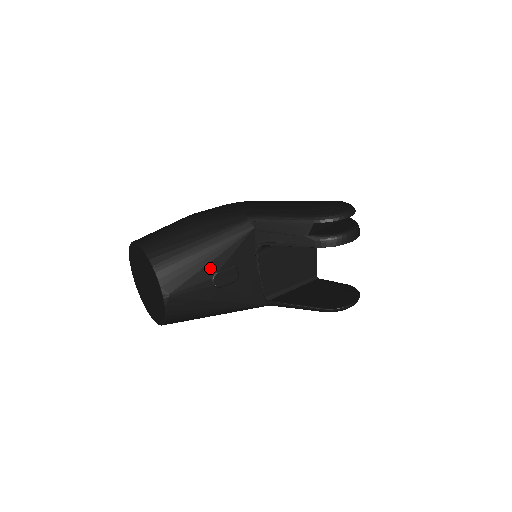
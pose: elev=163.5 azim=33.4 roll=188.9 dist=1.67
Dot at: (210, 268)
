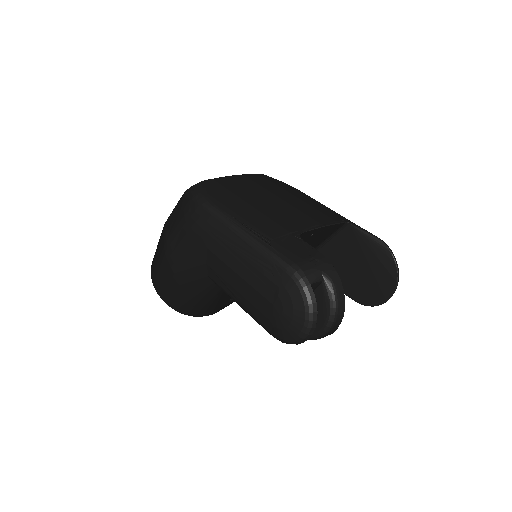
Dot at: (222, 302)
